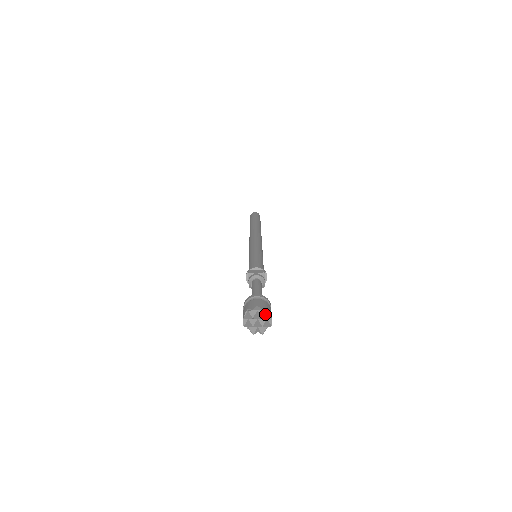
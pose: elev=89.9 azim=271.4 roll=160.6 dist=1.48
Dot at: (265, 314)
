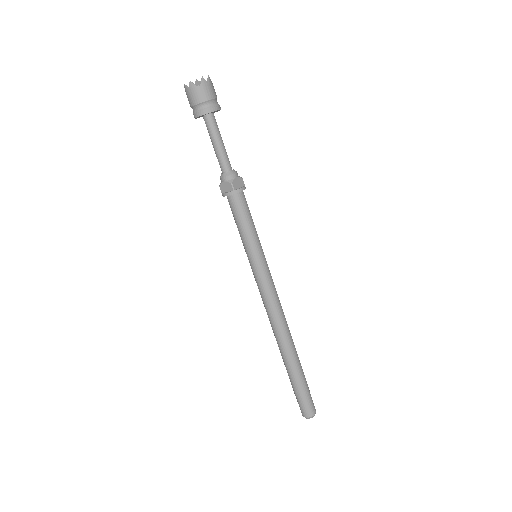
Dot at: occluded
